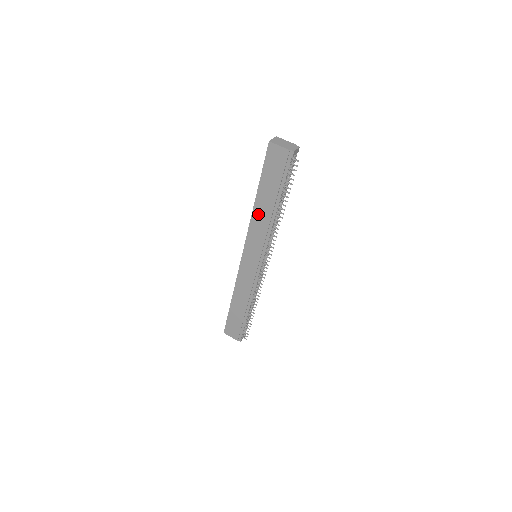
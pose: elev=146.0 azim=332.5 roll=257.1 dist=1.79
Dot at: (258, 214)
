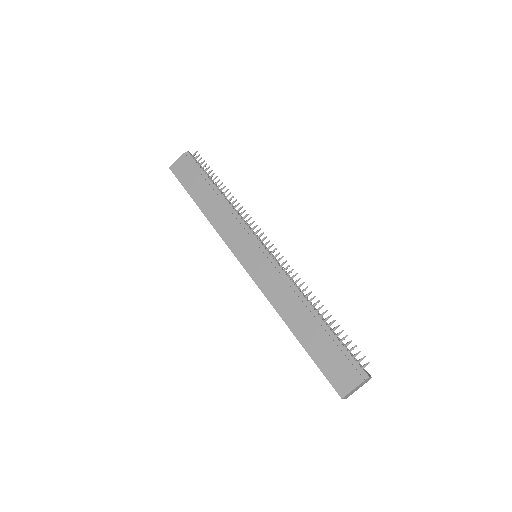
Dot at: (213, 215)
